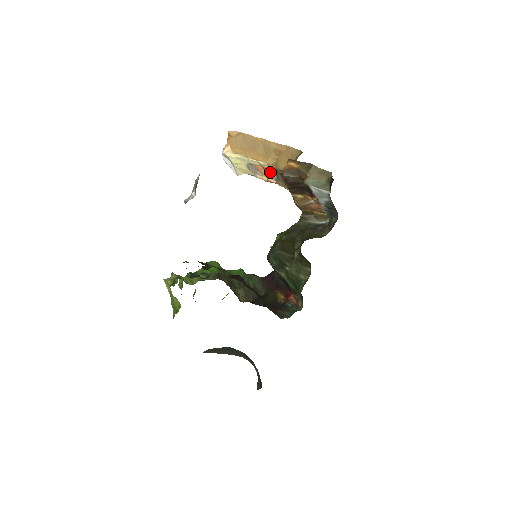
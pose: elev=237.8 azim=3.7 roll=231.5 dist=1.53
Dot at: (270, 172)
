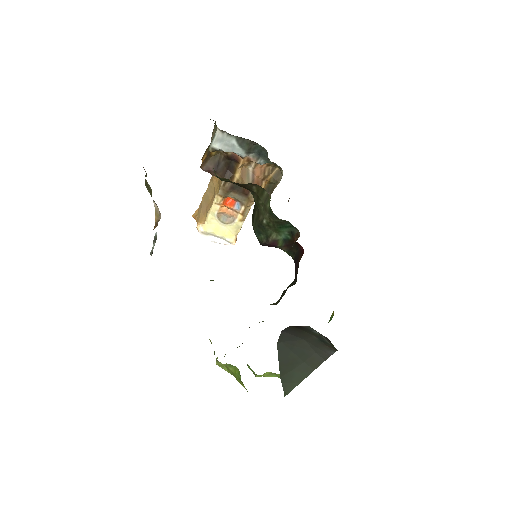
Dot at: (233, 204)
